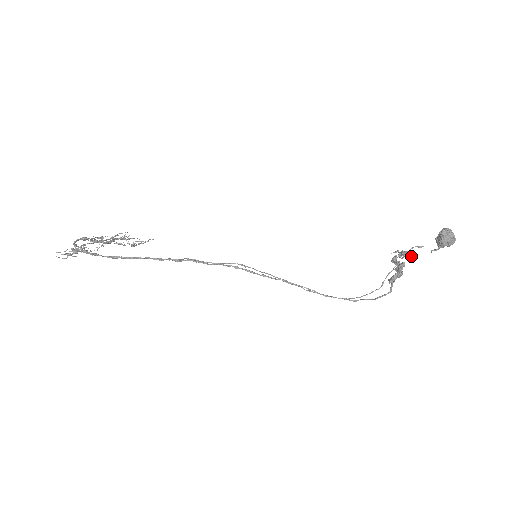
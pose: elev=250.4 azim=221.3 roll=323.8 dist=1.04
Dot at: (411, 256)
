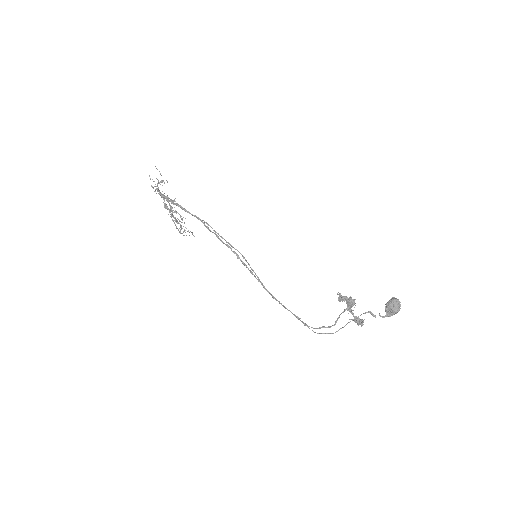
Dot at: (363, 320)
